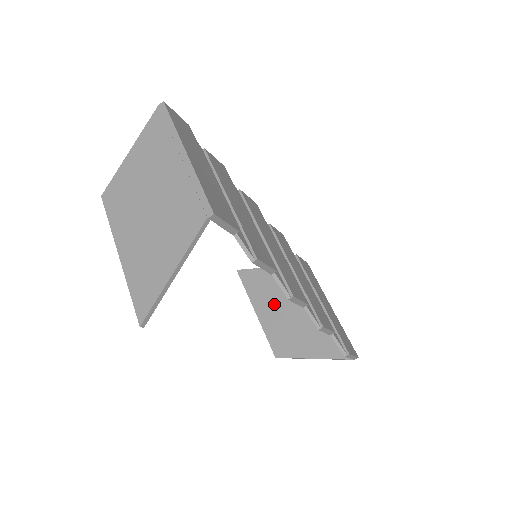
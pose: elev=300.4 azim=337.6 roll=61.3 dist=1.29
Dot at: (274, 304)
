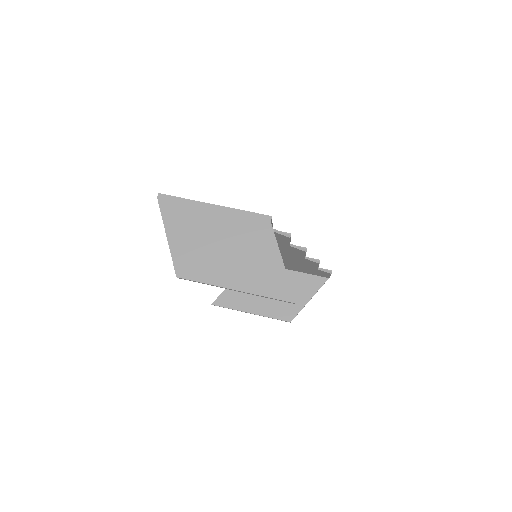
Dot at: (258, 297)
